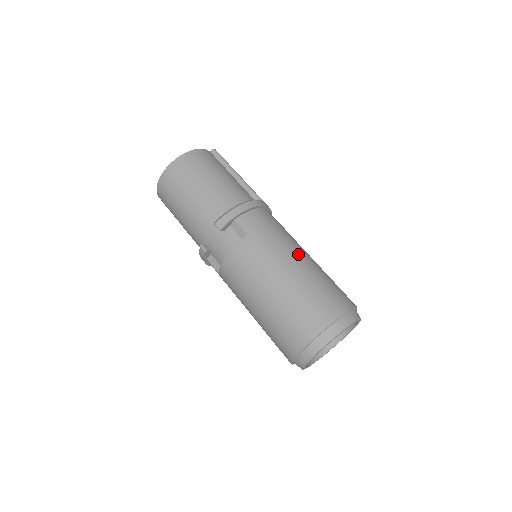
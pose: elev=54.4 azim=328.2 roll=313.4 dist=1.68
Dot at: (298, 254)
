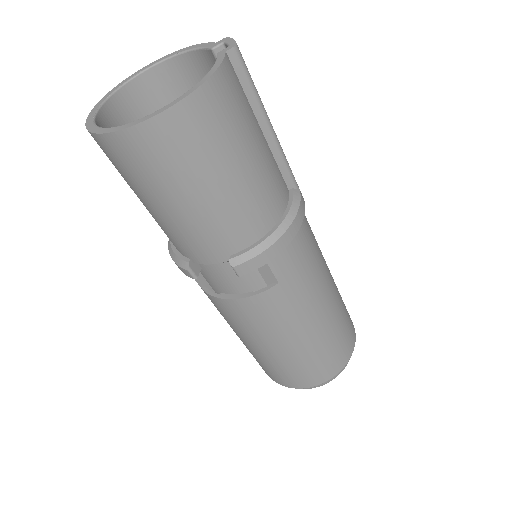
Dot at: (328, 294)
